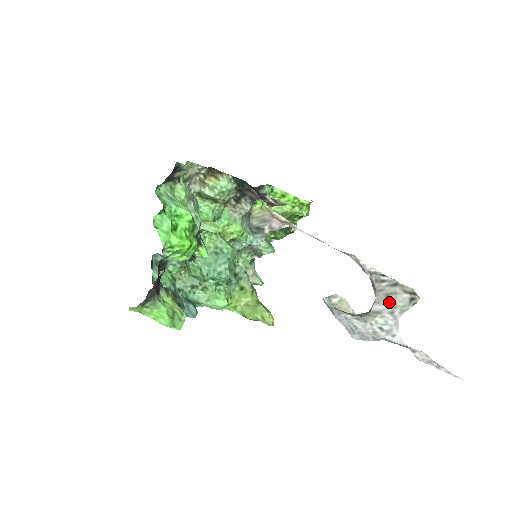
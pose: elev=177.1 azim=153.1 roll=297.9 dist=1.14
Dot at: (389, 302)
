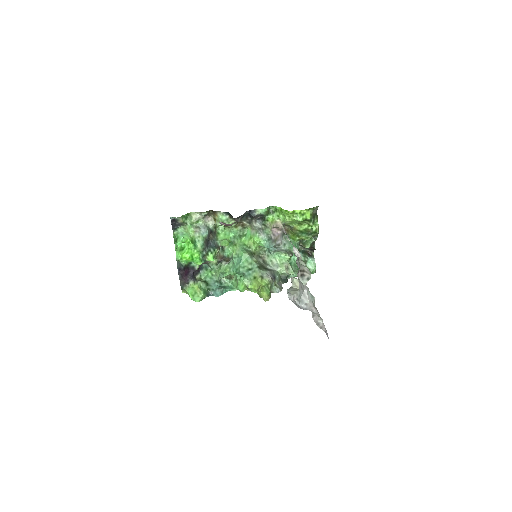
Dot at: occluded
